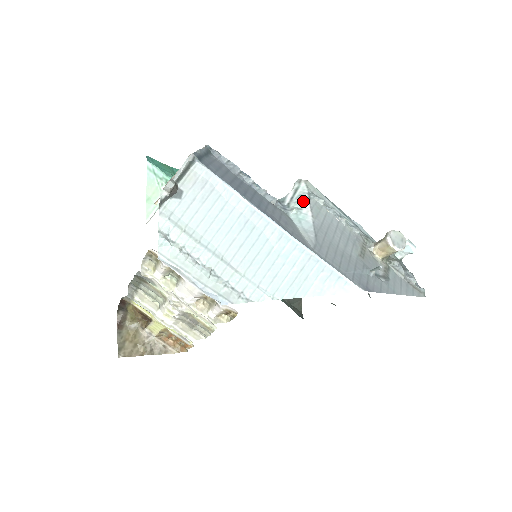
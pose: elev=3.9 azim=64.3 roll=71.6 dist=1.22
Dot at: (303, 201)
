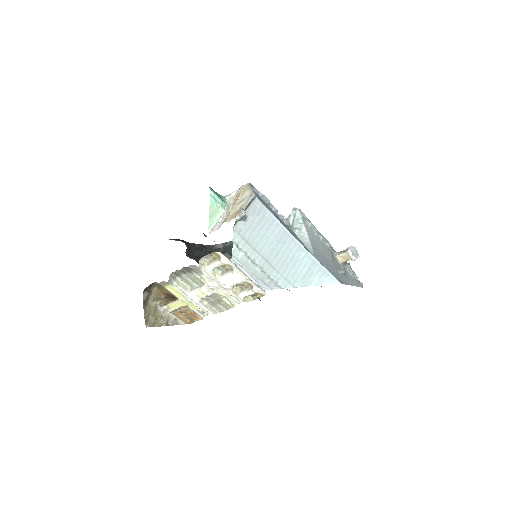
Dot at: (301, 224)
